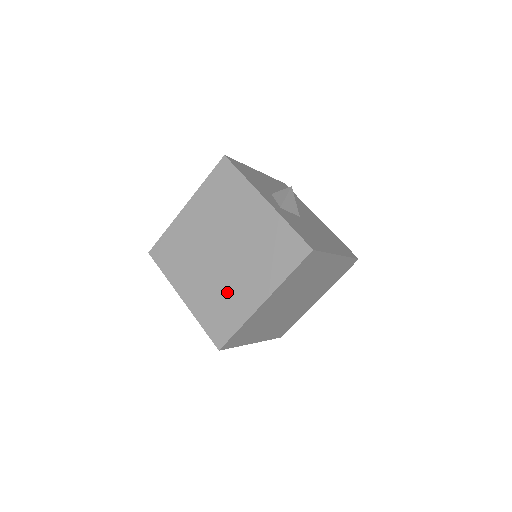
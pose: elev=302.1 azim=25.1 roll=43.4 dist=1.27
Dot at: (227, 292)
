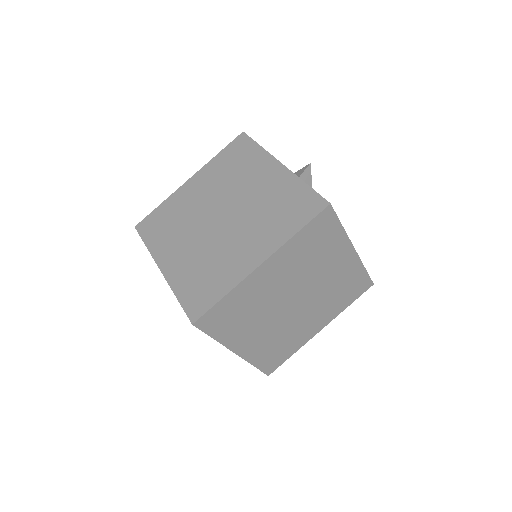
Dot at: (218, 257)
